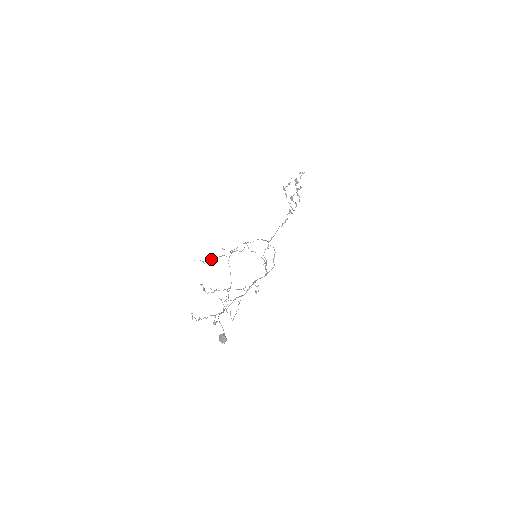
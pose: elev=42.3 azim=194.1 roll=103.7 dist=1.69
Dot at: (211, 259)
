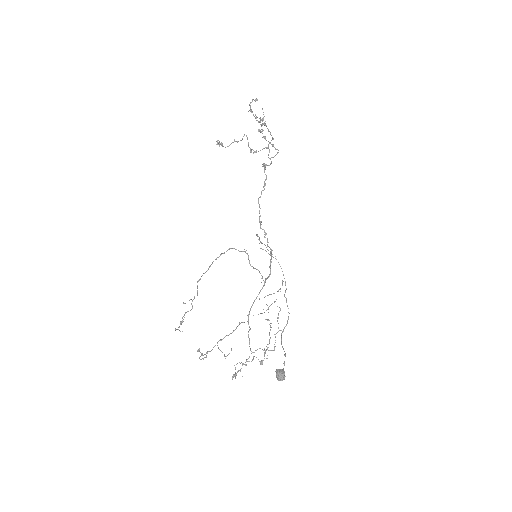
Dot at: occluded
